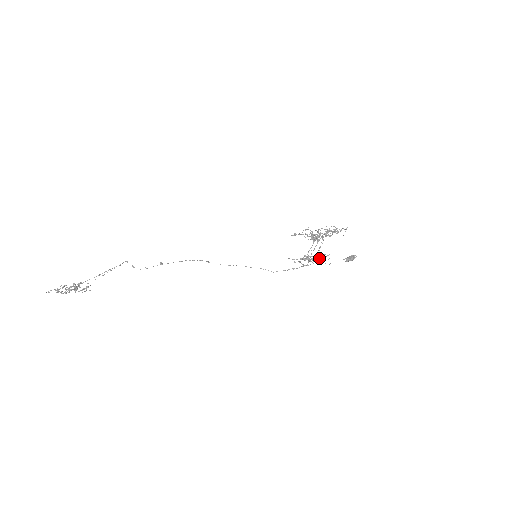
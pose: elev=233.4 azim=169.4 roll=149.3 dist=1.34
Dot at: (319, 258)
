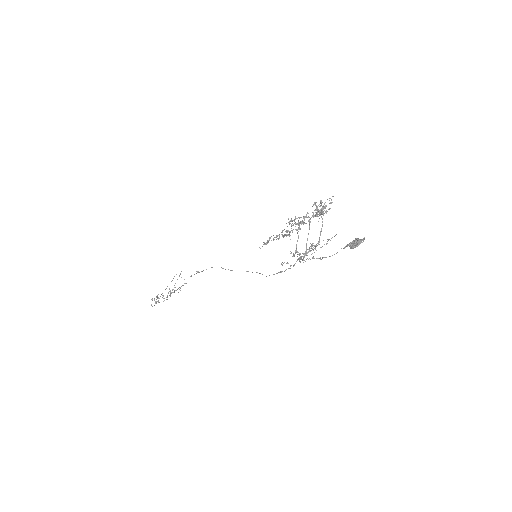
Dot at: occluded
